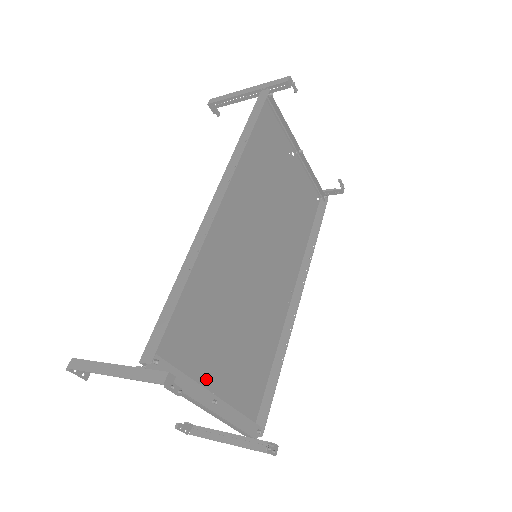
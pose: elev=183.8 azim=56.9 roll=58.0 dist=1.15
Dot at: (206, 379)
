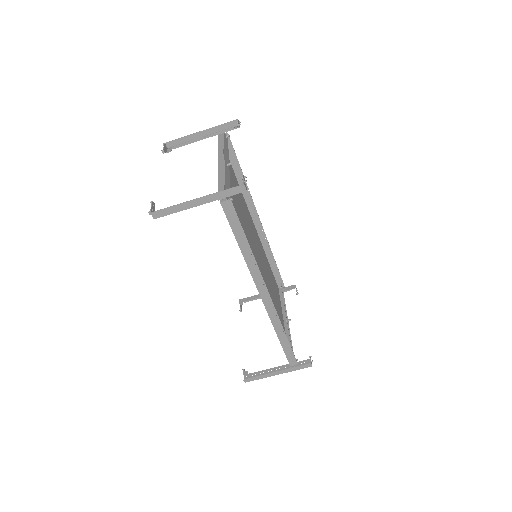
Dot at: occluded
